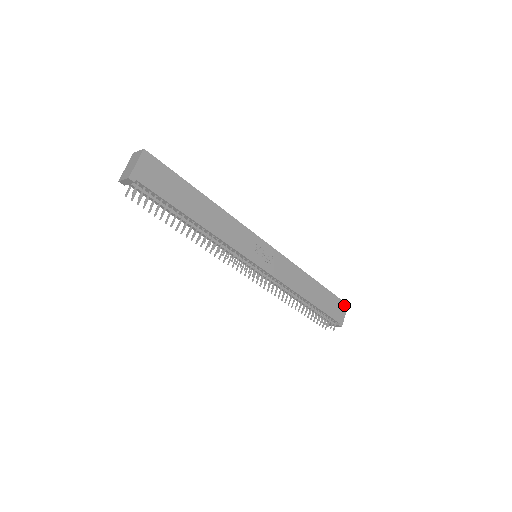
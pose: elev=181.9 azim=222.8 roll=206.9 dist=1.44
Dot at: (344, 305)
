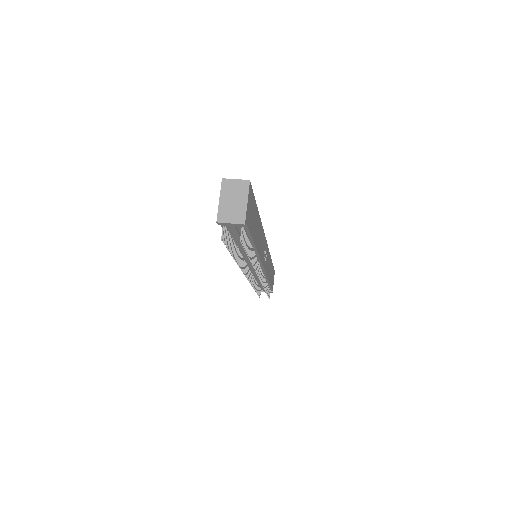
Dot at: (274, 273)
